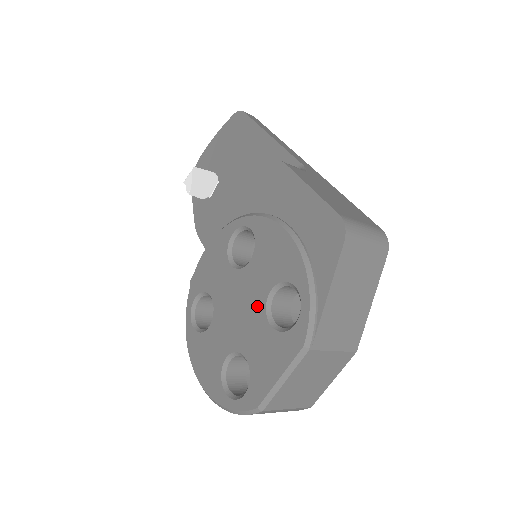
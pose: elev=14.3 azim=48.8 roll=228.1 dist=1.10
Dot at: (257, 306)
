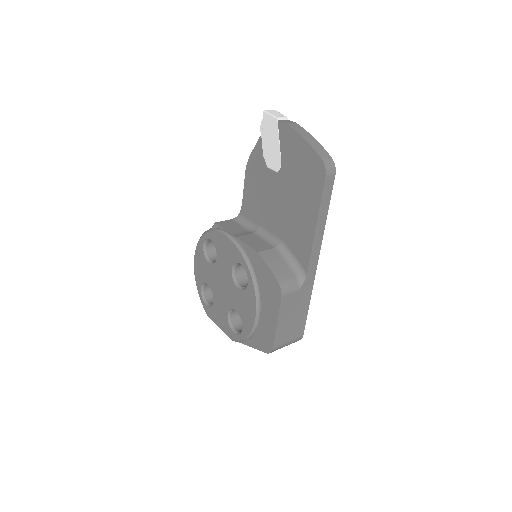
Dot at: (228, 302)
